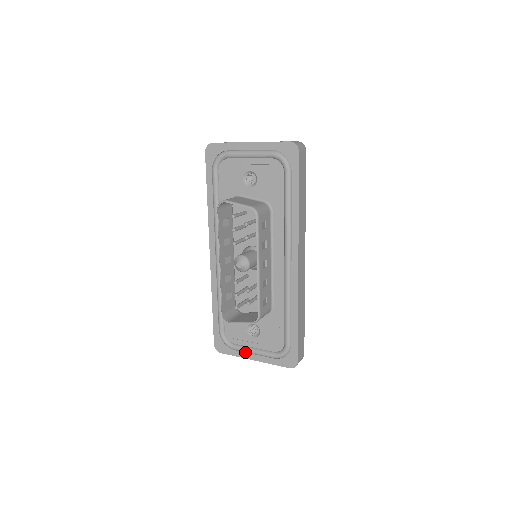
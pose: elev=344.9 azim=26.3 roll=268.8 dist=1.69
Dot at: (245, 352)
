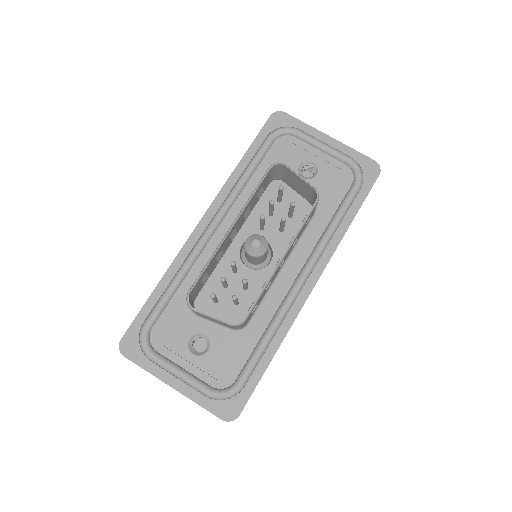
Dot at: (165, 370)
